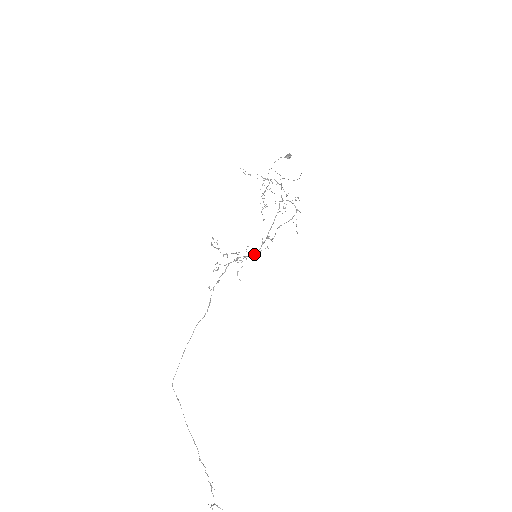
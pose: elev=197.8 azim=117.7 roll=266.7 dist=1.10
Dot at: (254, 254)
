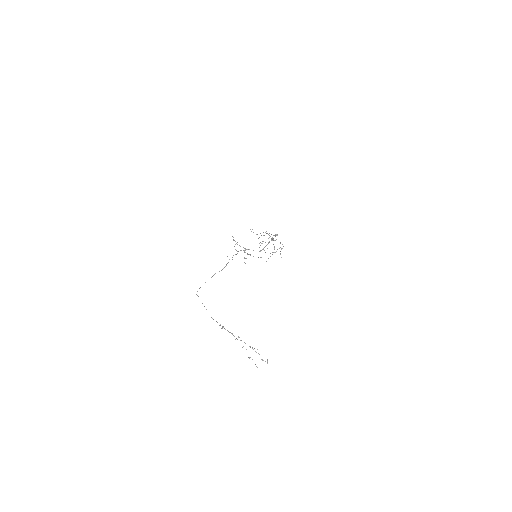
Dot at: occluded
